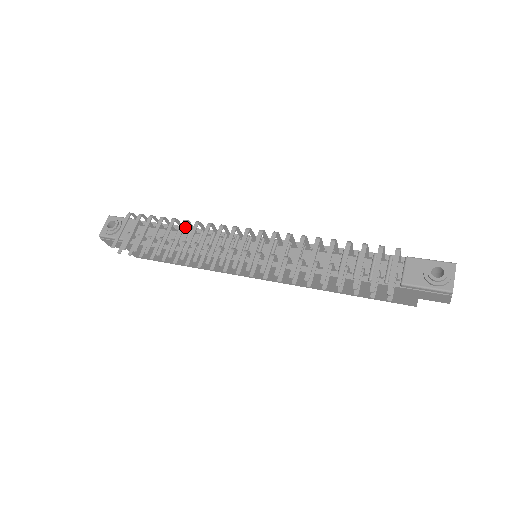
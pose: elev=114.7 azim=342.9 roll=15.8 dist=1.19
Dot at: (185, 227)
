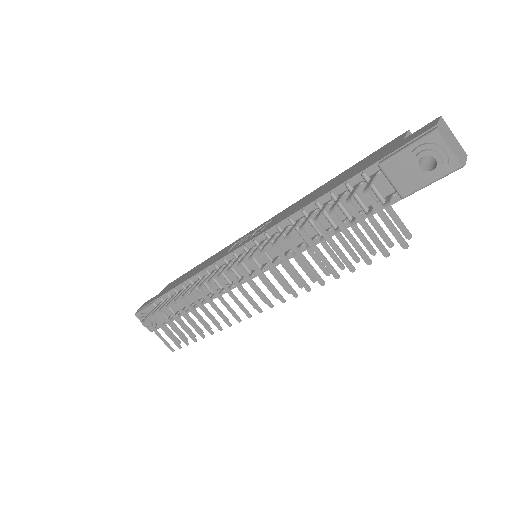
Dot at: (185, 282)
